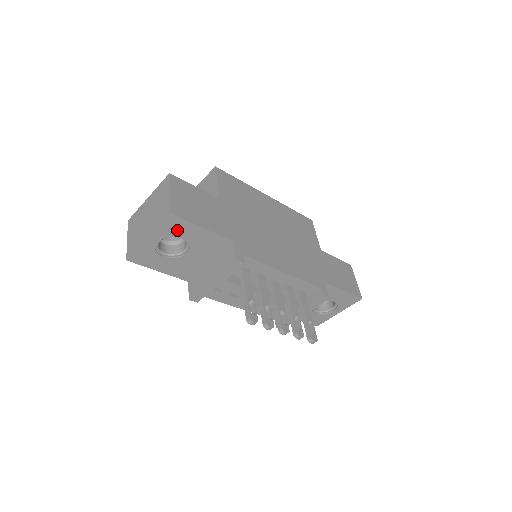
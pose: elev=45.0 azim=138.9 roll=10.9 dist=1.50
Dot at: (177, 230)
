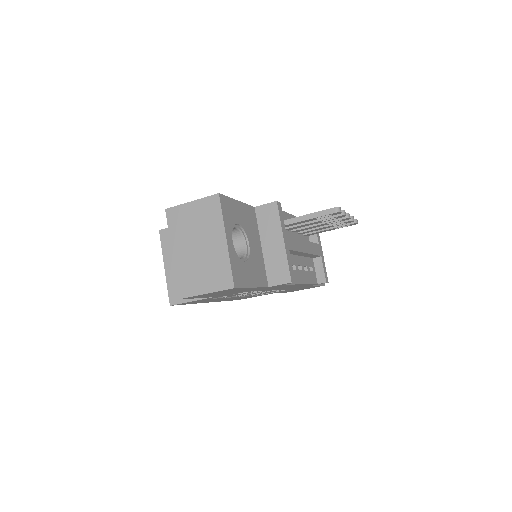
Dot at: (231, 215)
